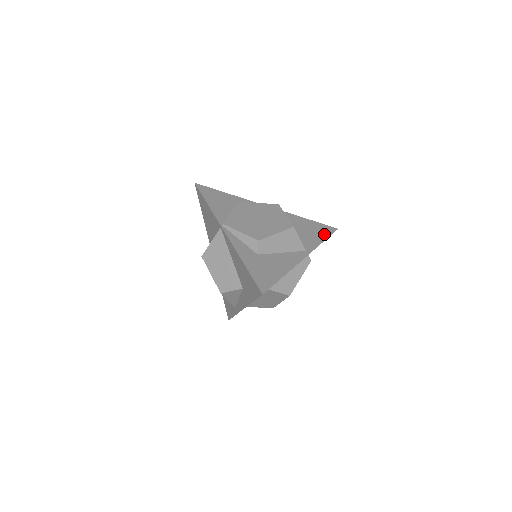
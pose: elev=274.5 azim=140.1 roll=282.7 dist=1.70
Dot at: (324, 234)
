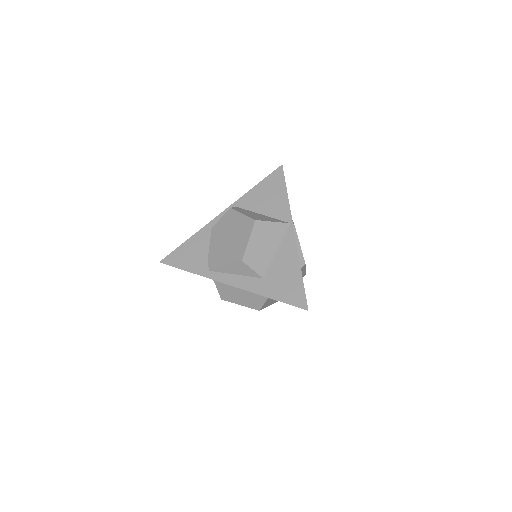
Dot at: occluded
